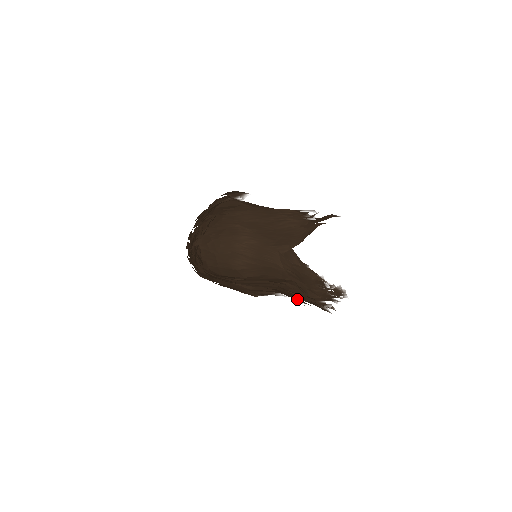
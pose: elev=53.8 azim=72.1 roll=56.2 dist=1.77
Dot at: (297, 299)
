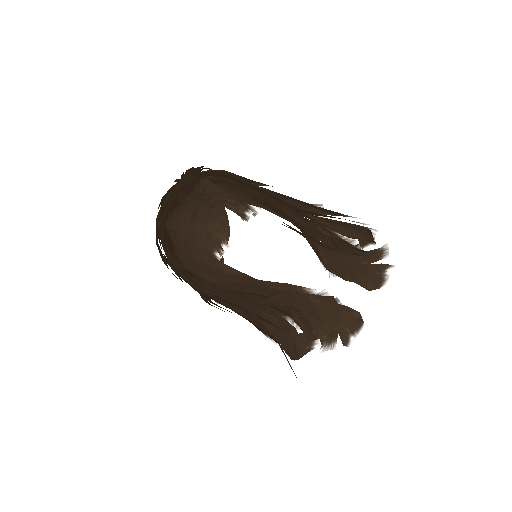
Dot at: occluded
